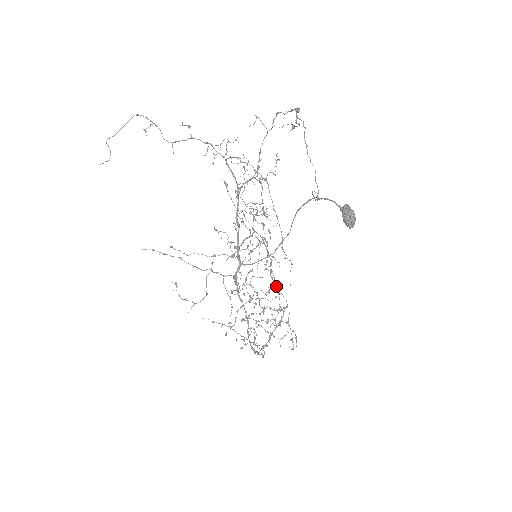
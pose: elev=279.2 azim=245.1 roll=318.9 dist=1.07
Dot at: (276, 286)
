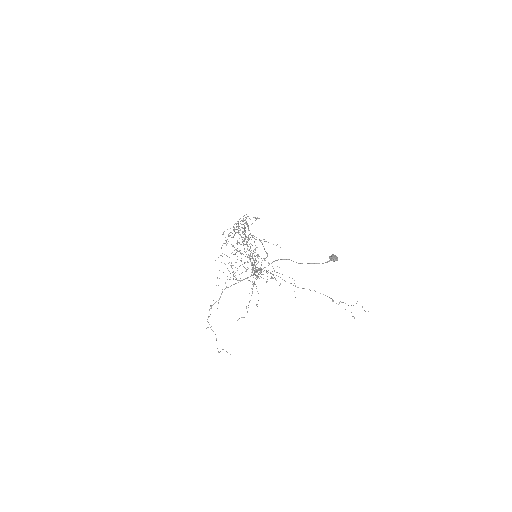
Dot at: (244, 228)
